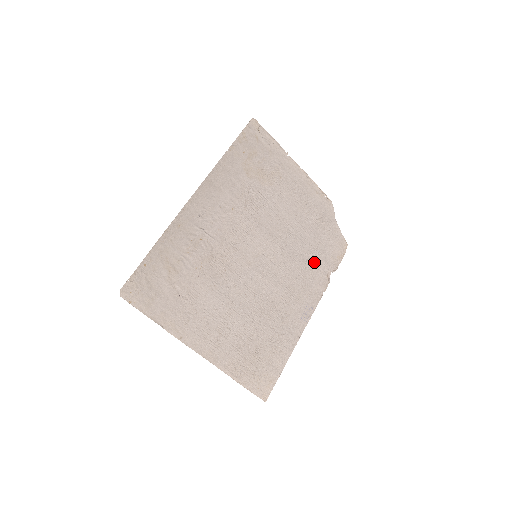
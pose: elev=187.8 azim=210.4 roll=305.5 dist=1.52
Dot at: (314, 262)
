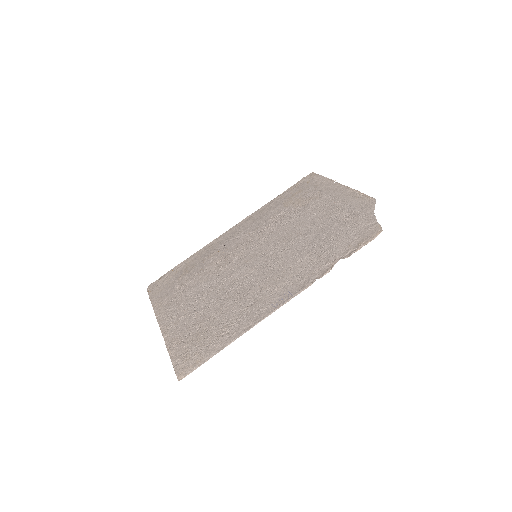
Dot at: (320, 253)
